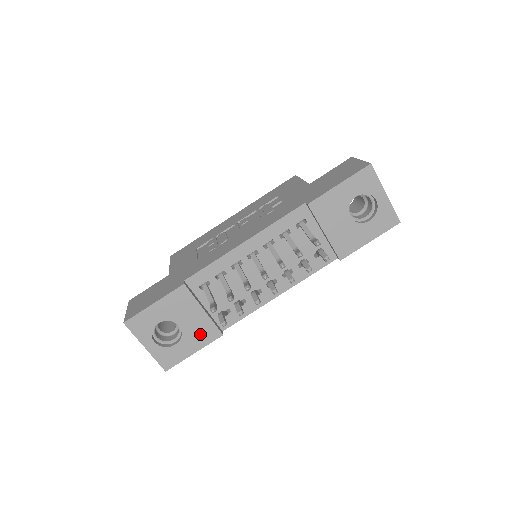
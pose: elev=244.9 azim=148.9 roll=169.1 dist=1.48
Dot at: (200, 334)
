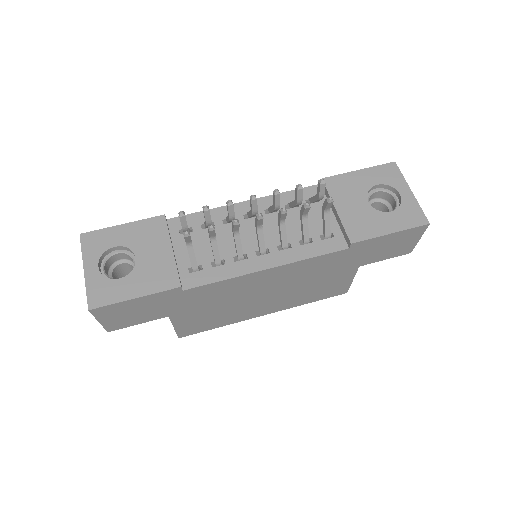
Dot at: (154, 276)
